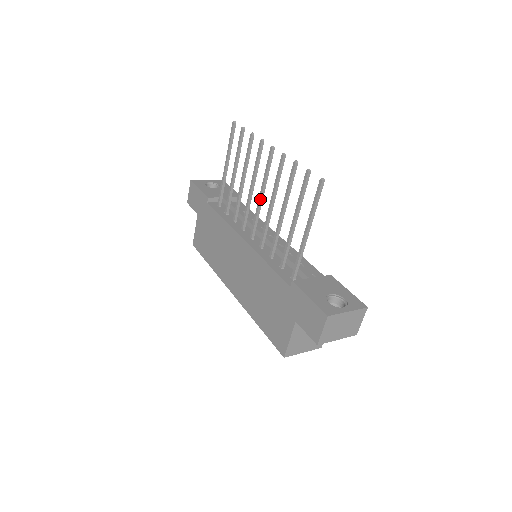
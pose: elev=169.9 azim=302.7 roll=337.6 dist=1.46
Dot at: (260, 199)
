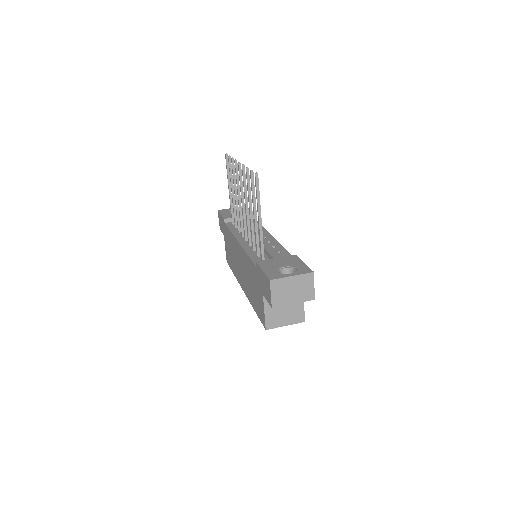
Dot at: (242, 206)
